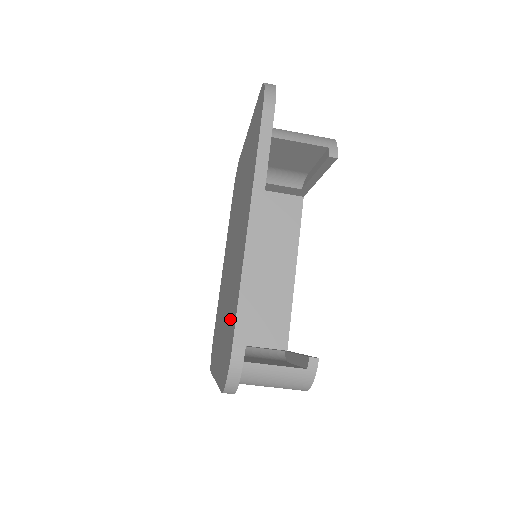
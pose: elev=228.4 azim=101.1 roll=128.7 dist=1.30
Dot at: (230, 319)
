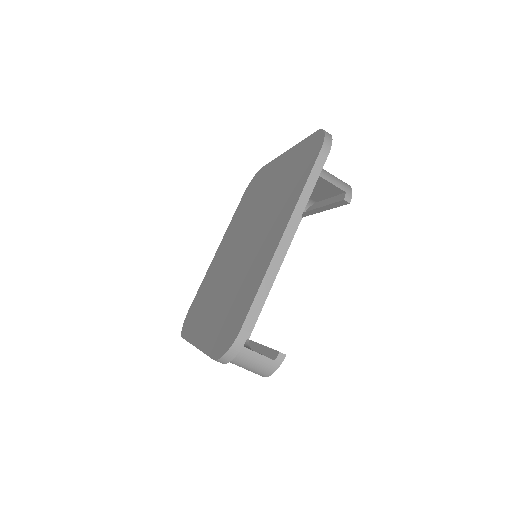
Dot at: (237, 305)
